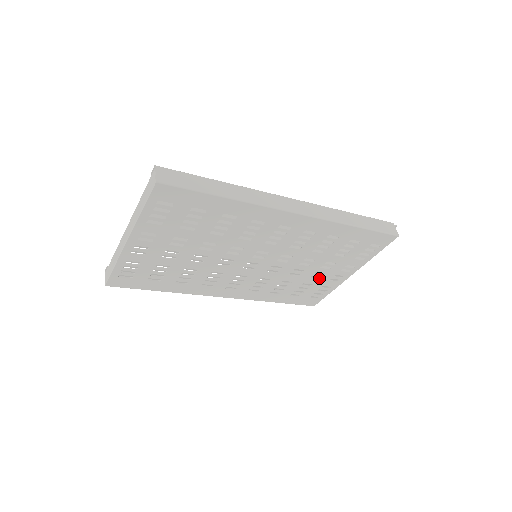
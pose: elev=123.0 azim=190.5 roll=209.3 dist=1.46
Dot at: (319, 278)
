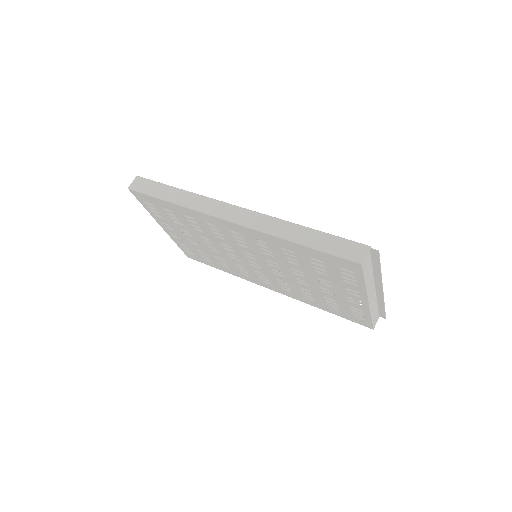
Dot at: (335, 295)
